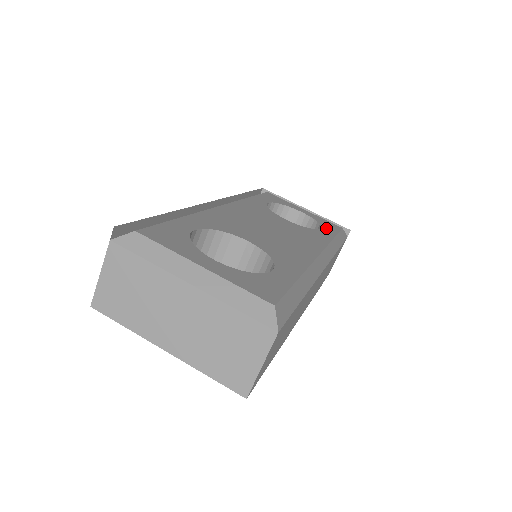
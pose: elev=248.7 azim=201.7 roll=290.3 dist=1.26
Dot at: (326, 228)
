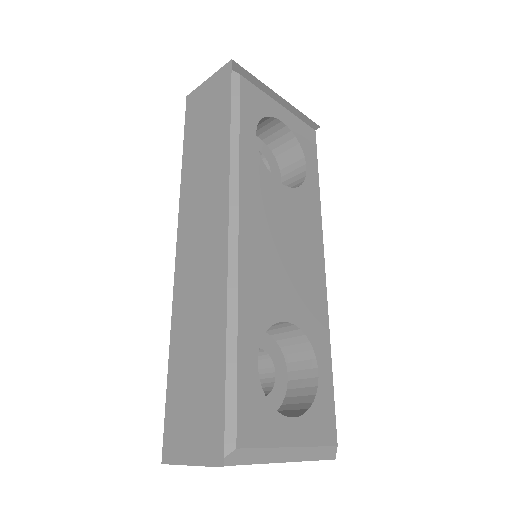
Dot at: (309, 158)
